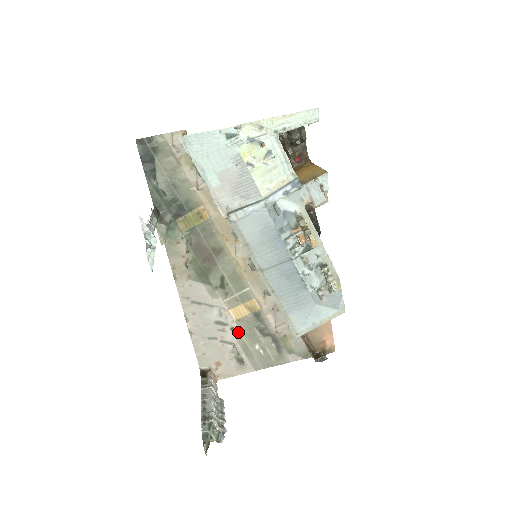
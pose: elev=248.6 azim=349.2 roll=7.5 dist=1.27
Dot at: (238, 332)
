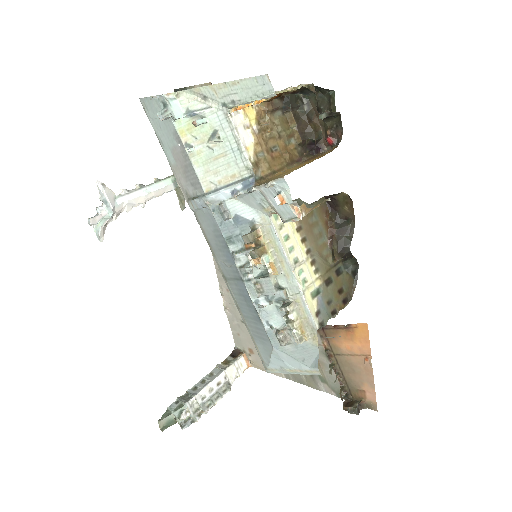
Dot at: occluded
